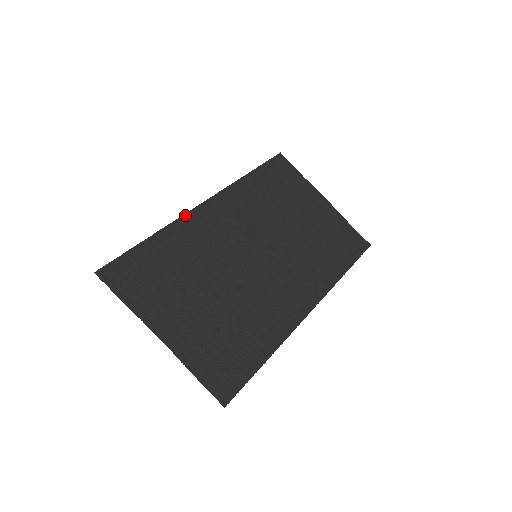
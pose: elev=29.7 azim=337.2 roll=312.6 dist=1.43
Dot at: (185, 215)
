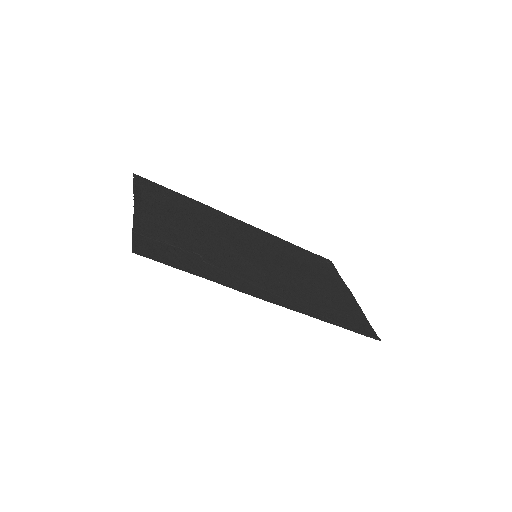
Dot at: (222, 213)
